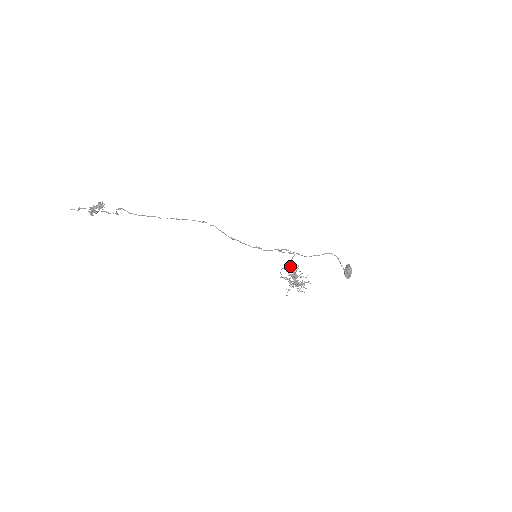
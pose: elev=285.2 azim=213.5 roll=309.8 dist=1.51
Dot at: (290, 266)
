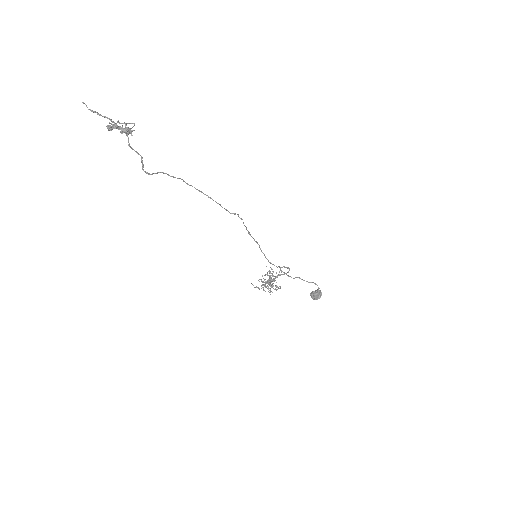
Dot at: (276, 277)
